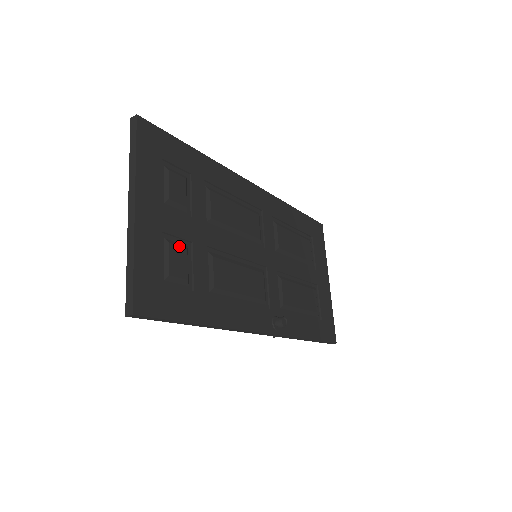
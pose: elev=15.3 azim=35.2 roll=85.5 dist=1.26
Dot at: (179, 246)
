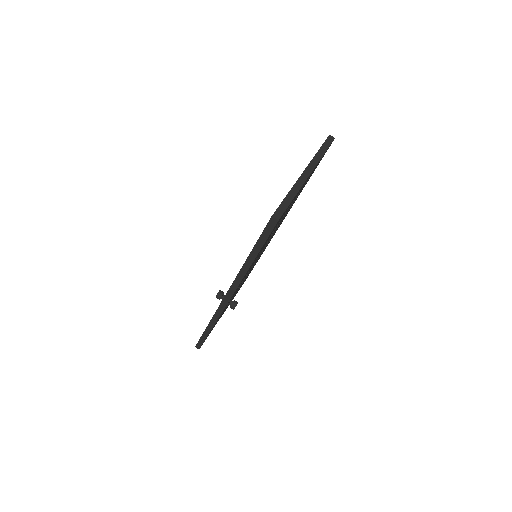
Dot at: occluded
